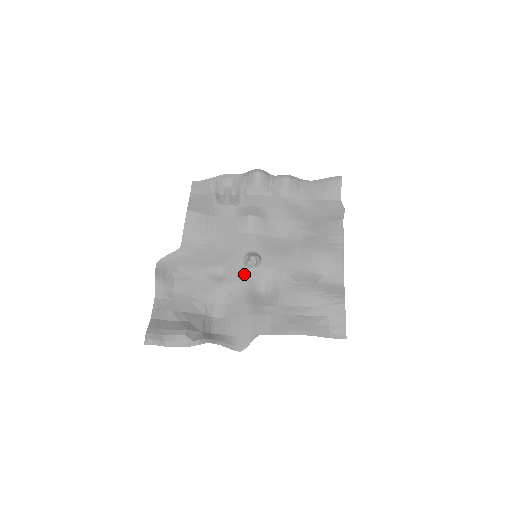
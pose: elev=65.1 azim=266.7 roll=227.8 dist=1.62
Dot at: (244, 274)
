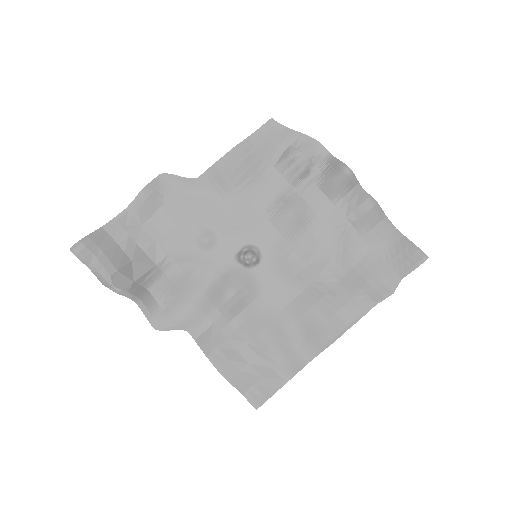
Dot at: (228, 262)
